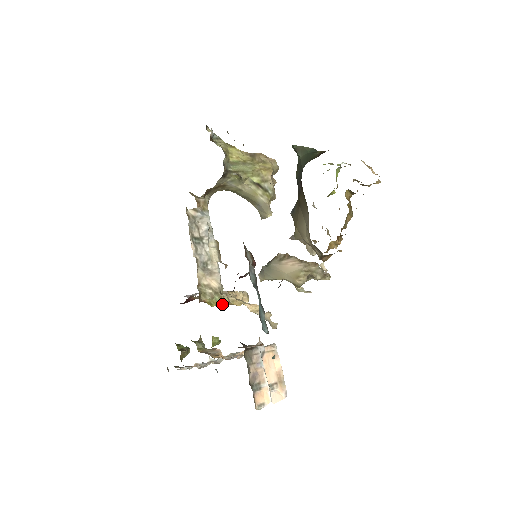
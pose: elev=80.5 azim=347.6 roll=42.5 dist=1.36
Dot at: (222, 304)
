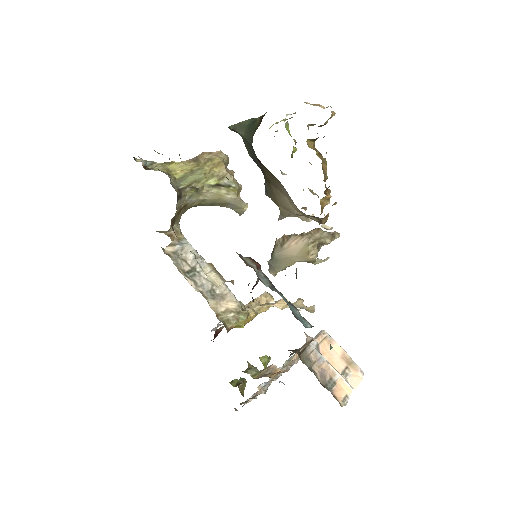
Dot at: (250, 319)
